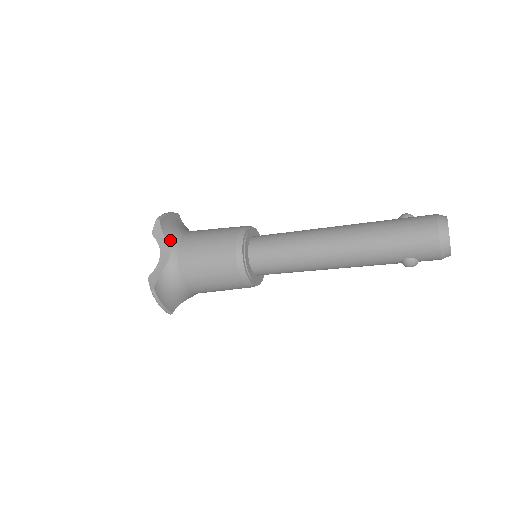
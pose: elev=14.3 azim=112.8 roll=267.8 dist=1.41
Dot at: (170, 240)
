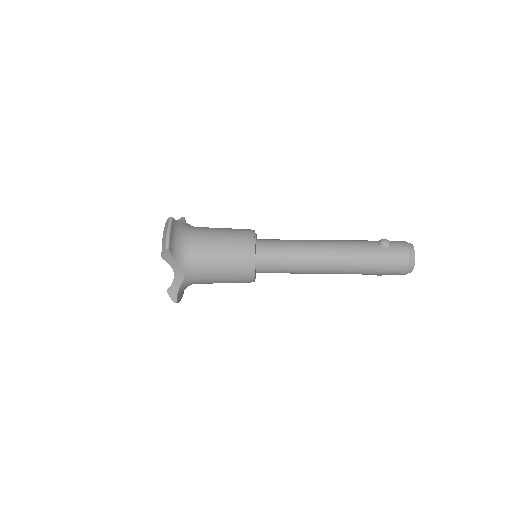
Dot at: (181, 262)
